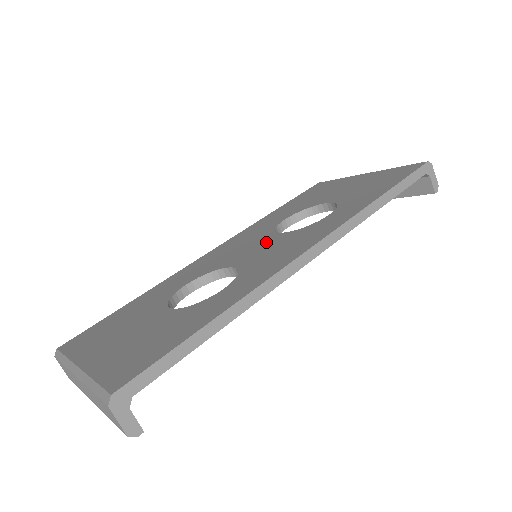
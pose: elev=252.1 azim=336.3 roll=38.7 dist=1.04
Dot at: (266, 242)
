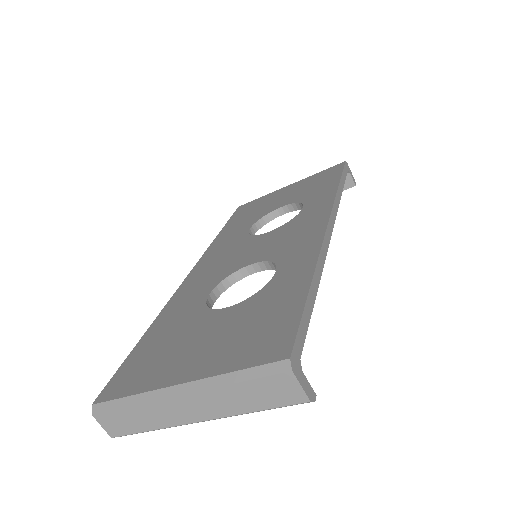
Dot at: (260, 241)
